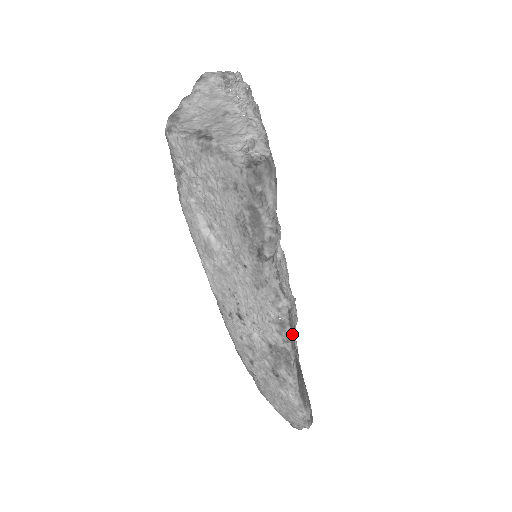
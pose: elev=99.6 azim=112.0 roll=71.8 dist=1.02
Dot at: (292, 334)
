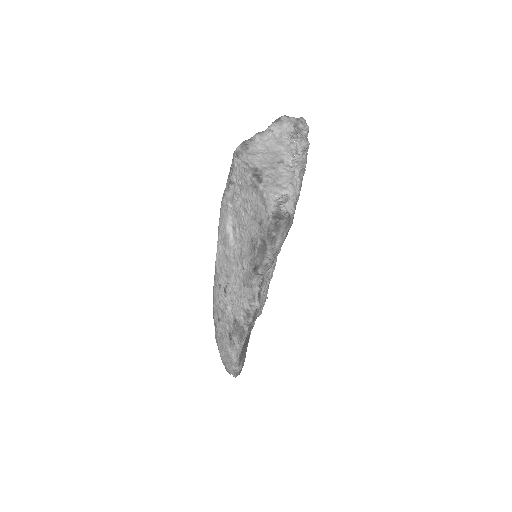
Dot at: occluded
